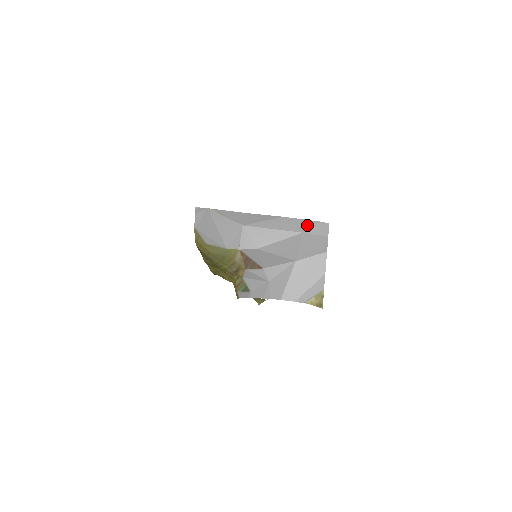
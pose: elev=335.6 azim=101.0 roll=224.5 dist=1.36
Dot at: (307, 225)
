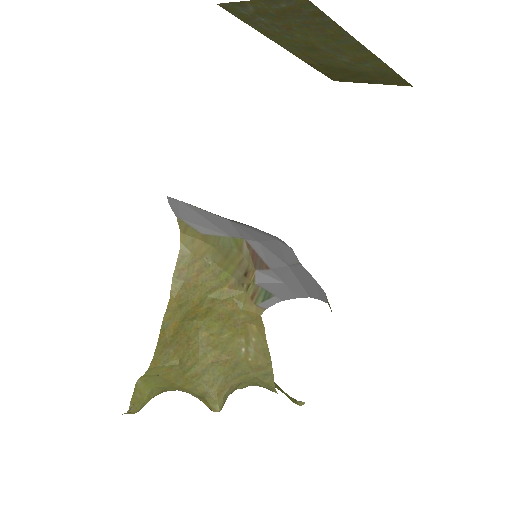
Dot at: (273, 236)
